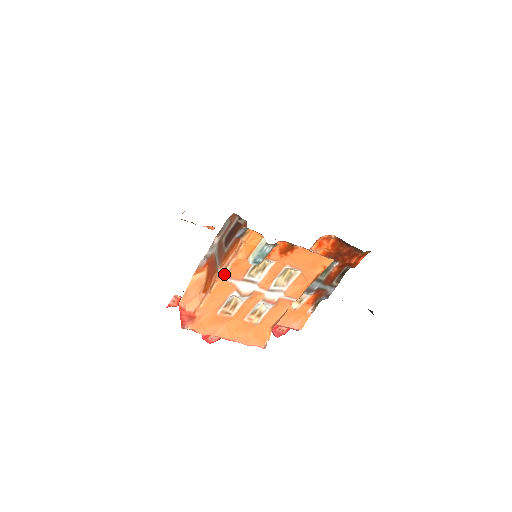
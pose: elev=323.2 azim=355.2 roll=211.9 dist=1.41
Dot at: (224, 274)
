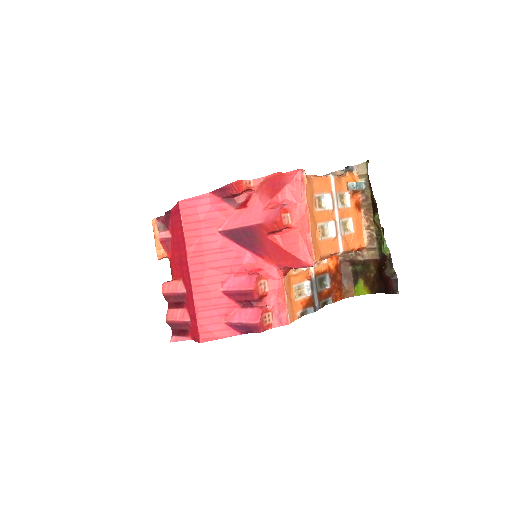
Dot at: (333, 176)
